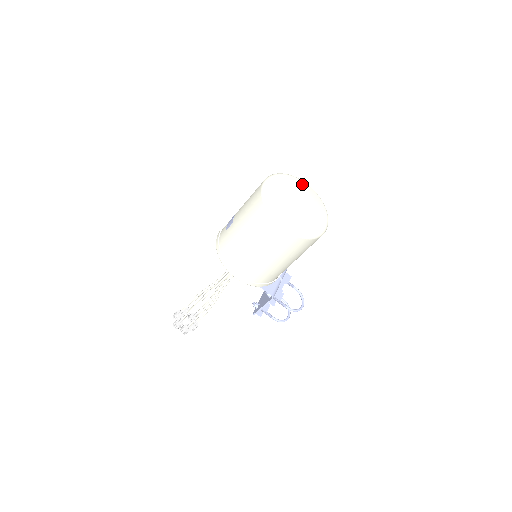
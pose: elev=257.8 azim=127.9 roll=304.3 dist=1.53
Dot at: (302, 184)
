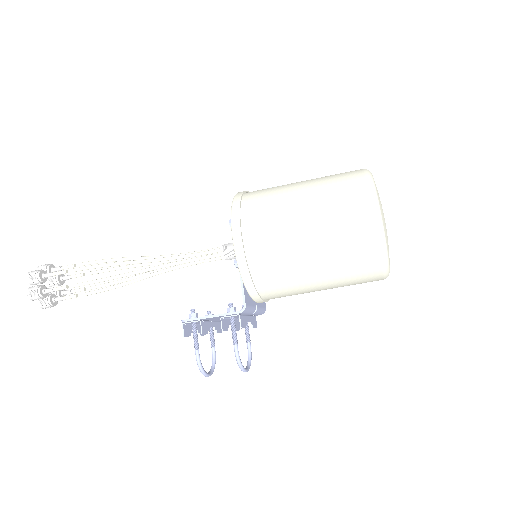
Dot at: occluded
